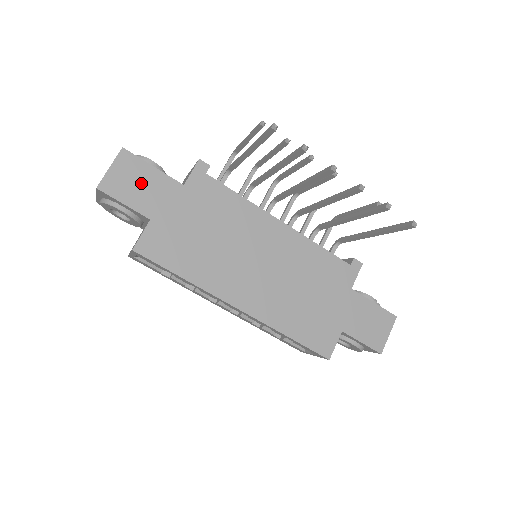
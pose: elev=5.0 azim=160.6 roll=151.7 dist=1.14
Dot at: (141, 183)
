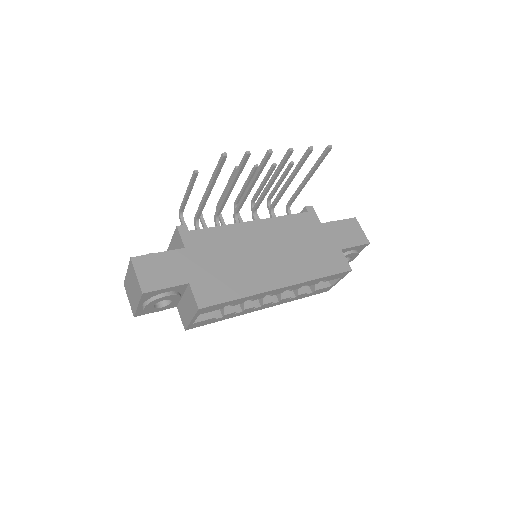
Dot at: (162, 268)
